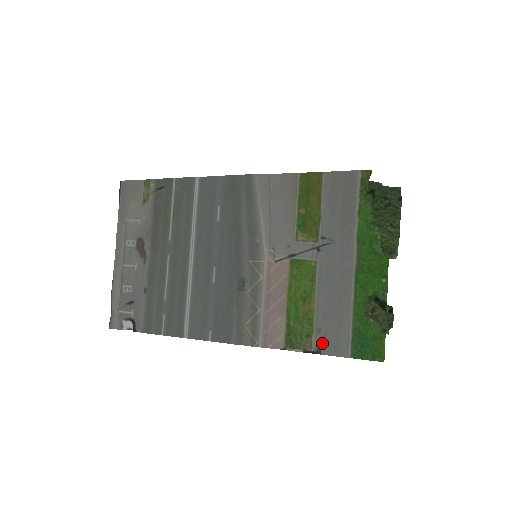
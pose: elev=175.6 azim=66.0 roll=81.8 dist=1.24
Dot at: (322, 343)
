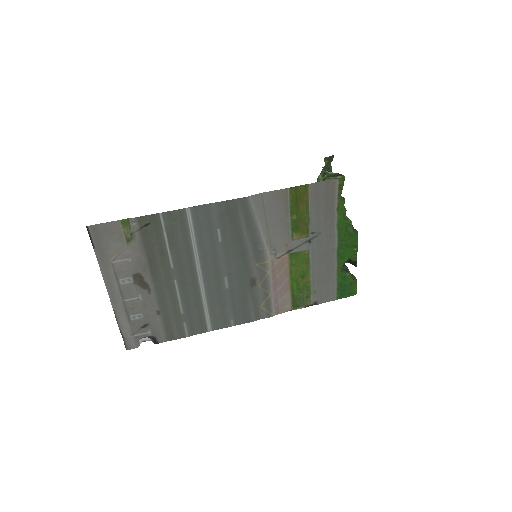
Dot at: (317, 298)
